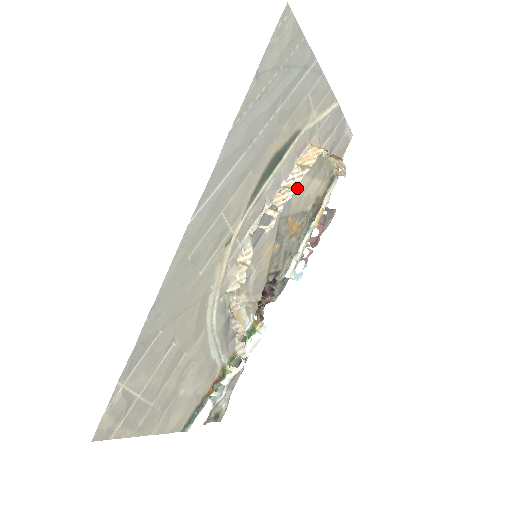
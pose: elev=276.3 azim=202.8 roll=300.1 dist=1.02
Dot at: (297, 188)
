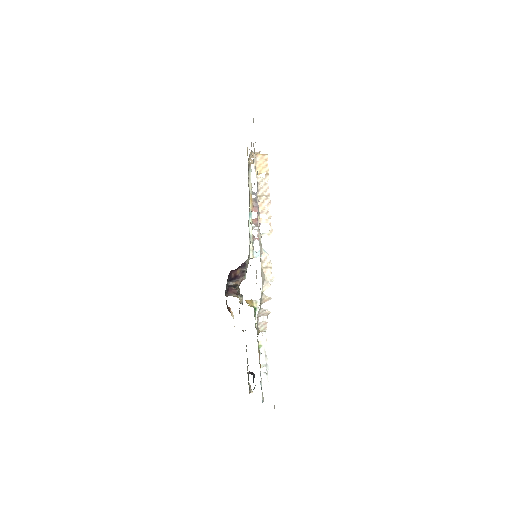
Dot at: occluded
